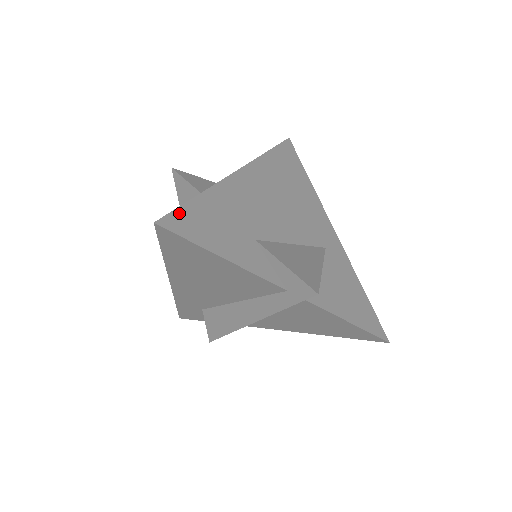
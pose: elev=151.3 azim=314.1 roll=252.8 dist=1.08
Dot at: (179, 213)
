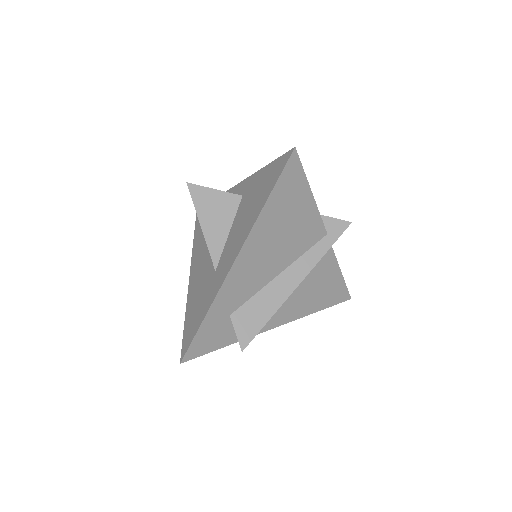
Dot at: occluded
